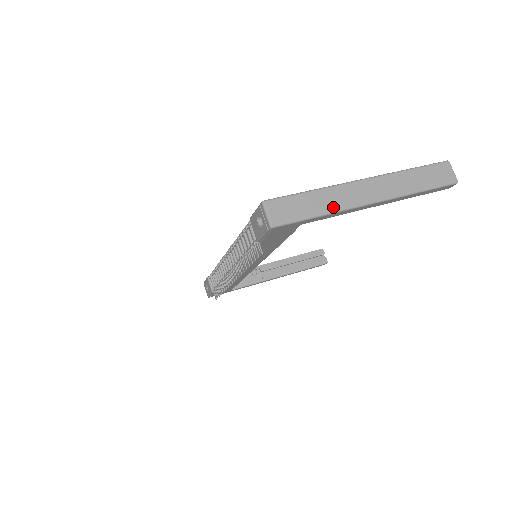
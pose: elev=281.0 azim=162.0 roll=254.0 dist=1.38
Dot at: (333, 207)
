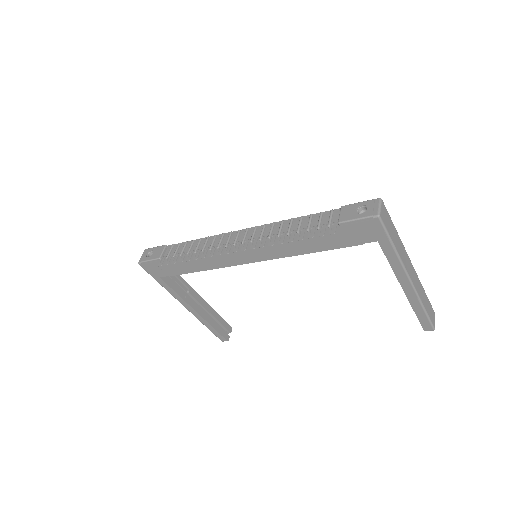
Dot at: (400, 253)
